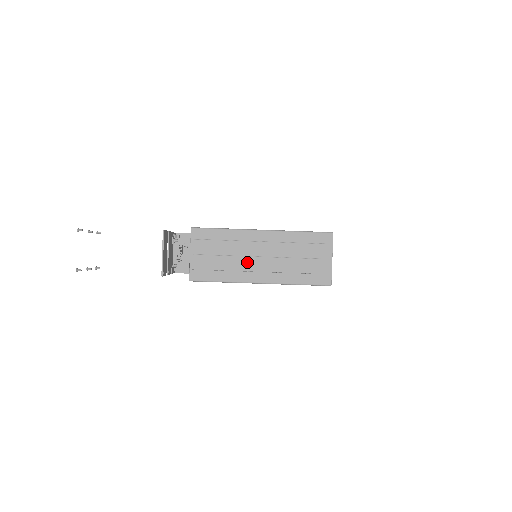
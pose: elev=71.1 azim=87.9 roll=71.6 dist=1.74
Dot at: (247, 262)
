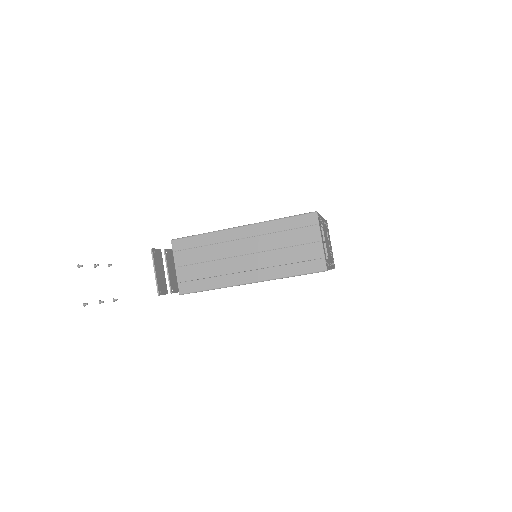
Dot at: (232, 263)
